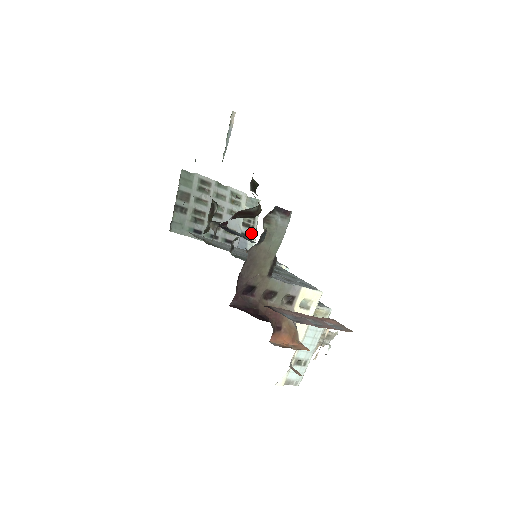
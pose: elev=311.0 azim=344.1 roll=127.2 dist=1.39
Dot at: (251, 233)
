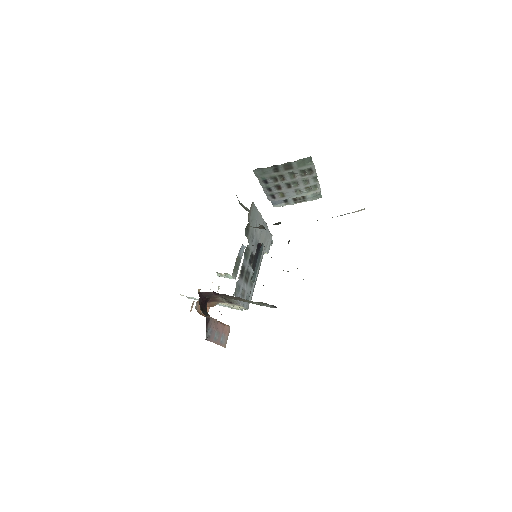
Dot at: (291, 203)
